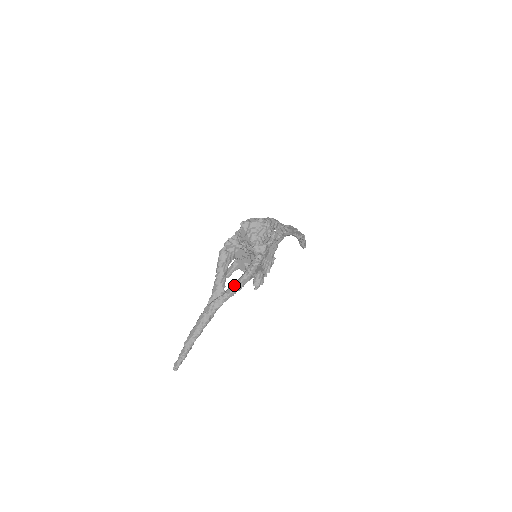
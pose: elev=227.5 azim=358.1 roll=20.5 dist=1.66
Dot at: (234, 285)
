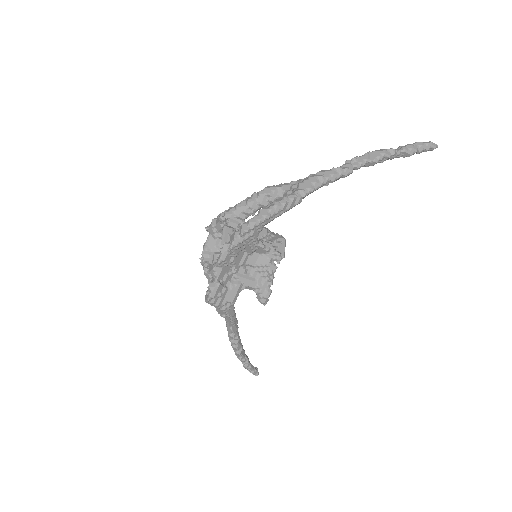
Dot at: occluded
